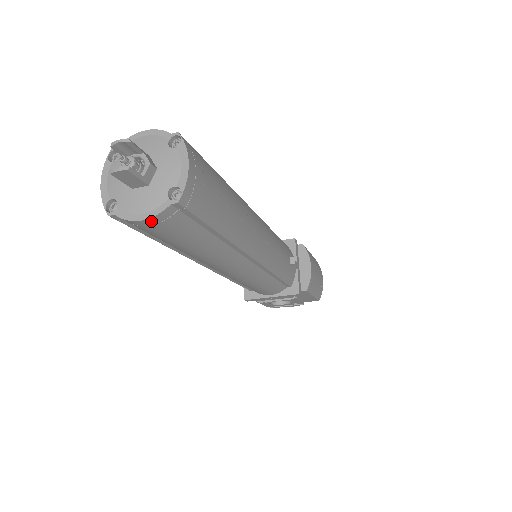
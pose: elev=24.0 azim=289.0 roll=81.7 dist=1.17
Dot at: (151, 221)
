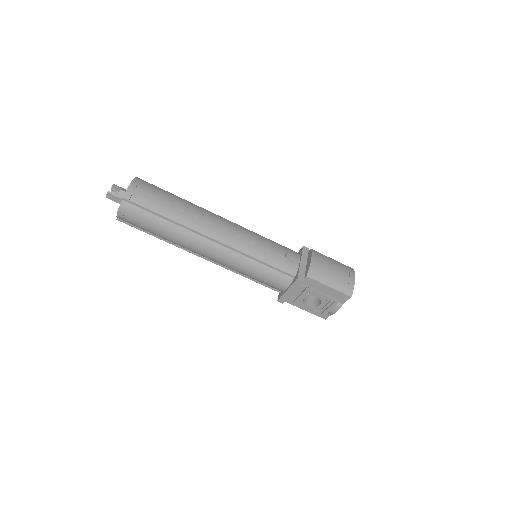
Dot at: (121, 212)
